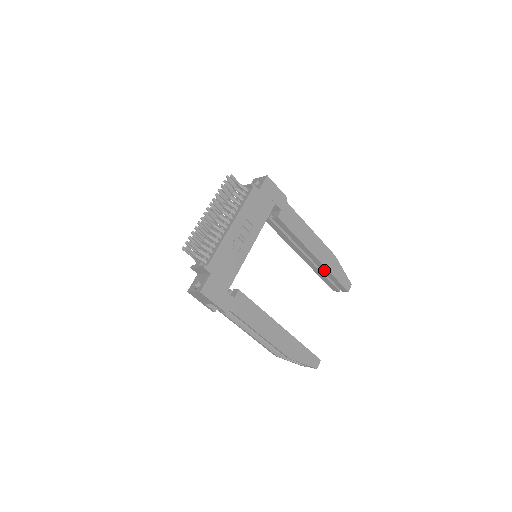
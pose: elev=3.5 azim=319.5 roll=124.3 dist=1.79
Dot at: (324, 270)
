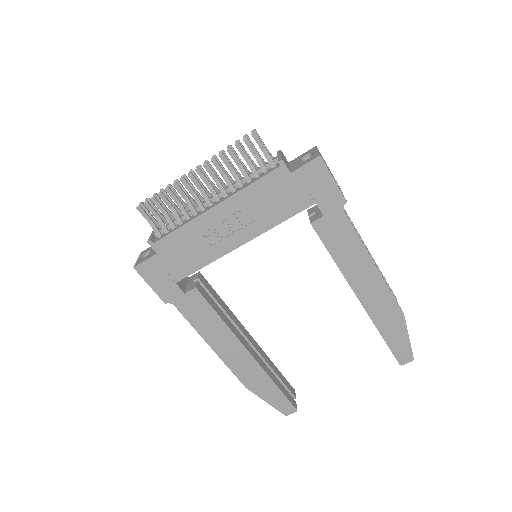
Dot at: occluded
